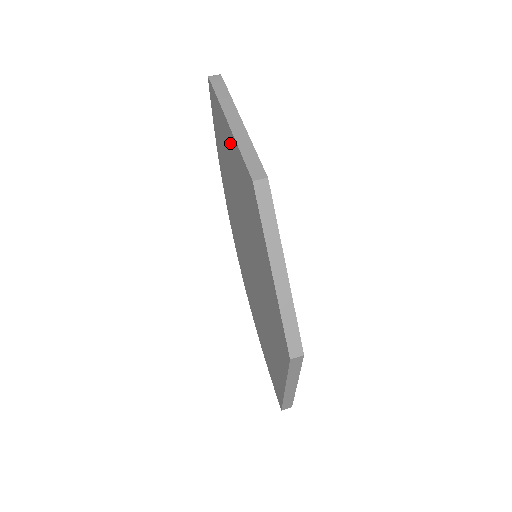
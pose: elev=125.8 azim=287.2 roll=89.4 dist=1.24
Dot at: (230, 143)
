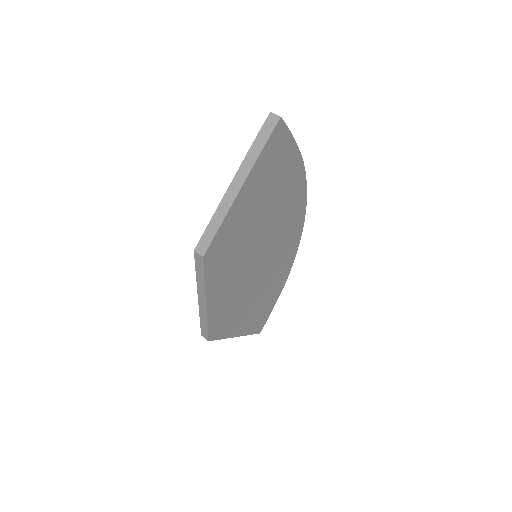
Dot at: occluded
